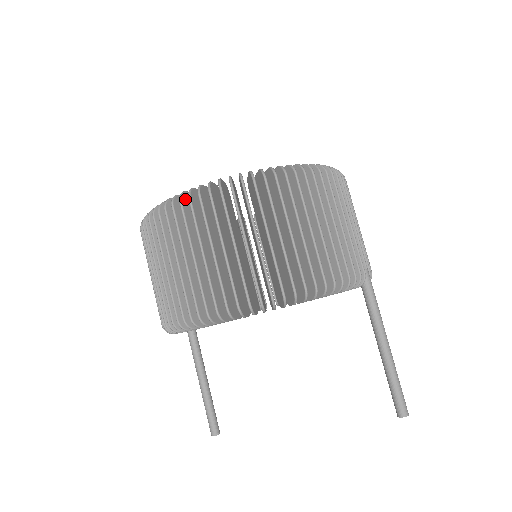
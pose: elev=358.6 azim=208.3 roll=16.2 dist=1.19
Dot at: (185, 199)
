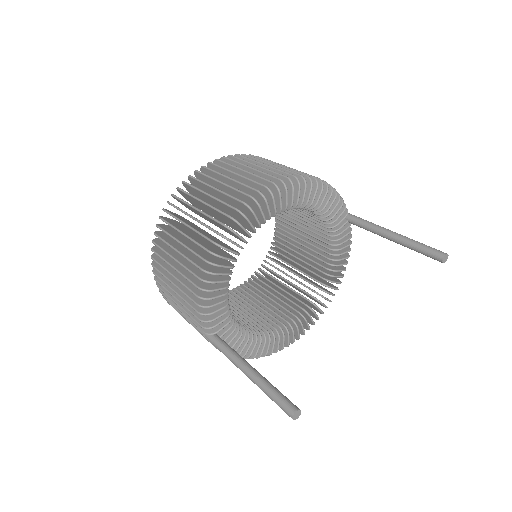
Dot at: (198, 174)
